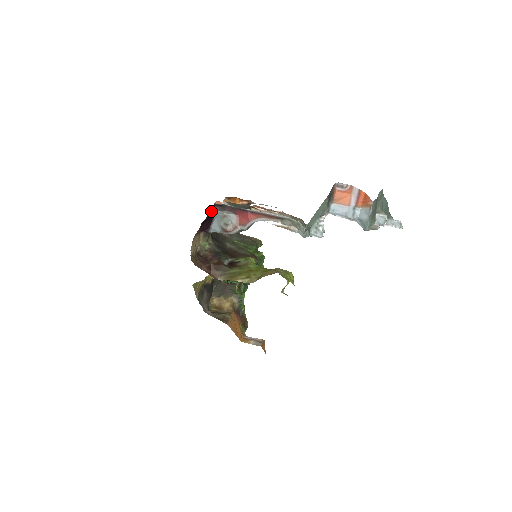
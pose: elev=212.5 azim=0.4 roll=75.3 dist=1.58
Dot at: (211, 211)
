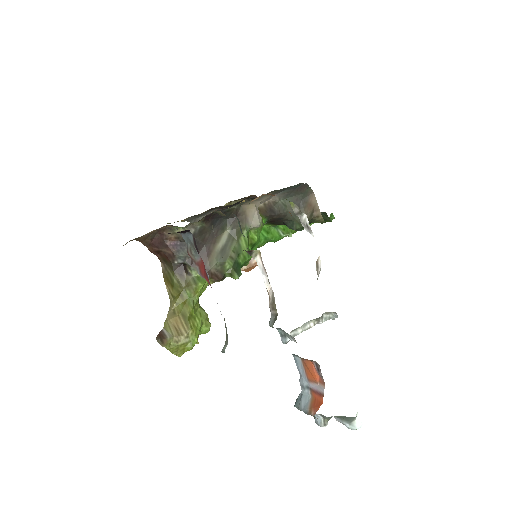
Dot at: (180, 232)
